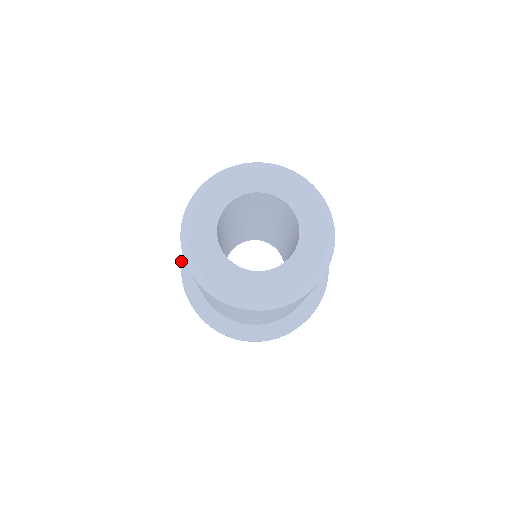
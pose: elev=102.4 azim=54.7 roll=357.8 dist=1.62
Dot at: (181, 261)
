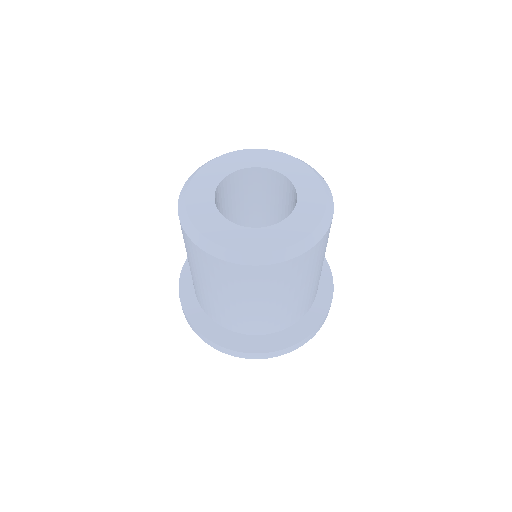
Dot at: occluded
